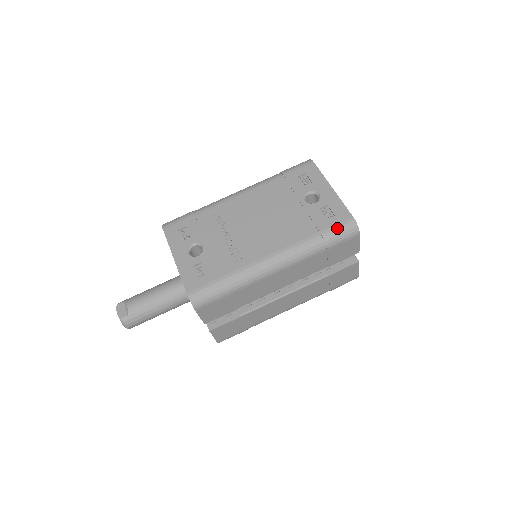
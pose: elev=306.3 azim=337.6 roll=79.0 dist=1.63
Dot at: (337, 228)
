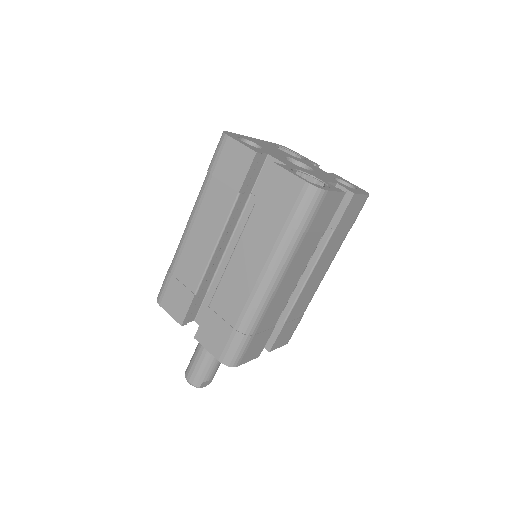
Dot at: occluded
